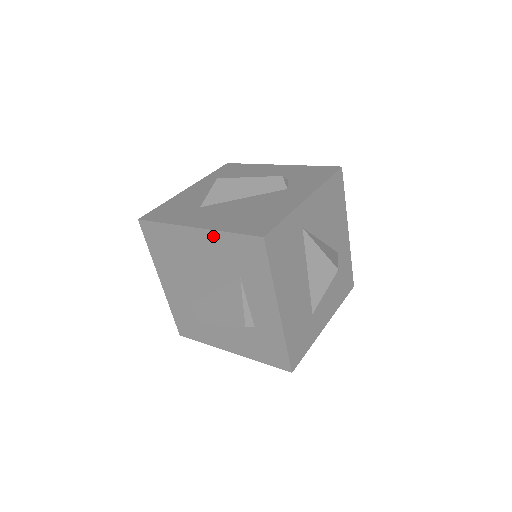
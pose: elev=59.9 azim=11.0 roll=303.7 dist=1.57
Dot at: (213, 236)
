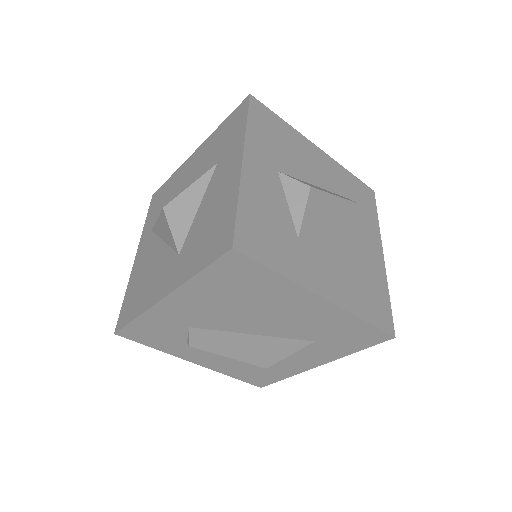
Dot at: (338, 313)
